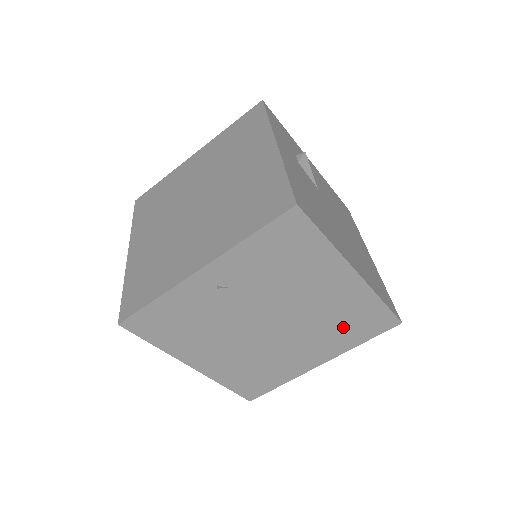
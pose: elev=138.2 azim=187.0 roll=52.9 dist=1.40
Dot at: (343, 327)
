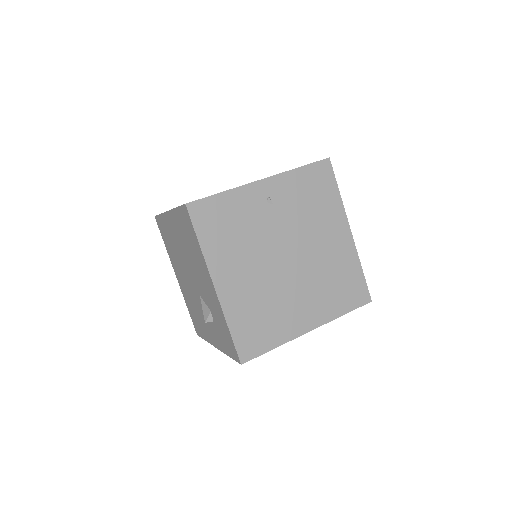
Dot at: (334, 287)
